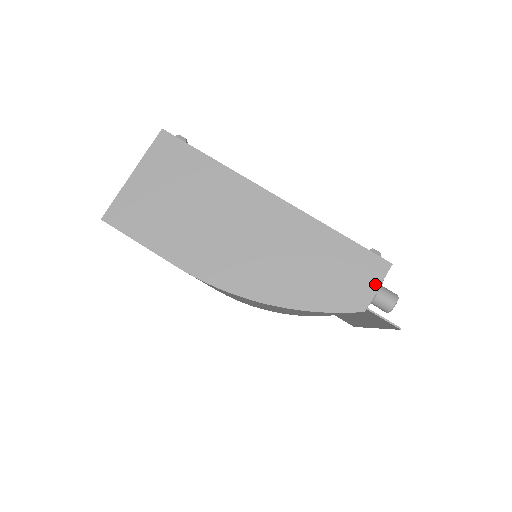
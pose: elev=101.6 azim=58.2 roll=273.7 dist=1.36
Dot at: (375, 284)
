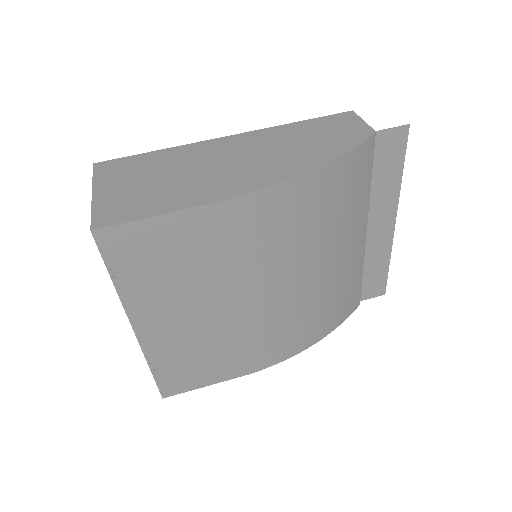
Dot at: (359, 121)
